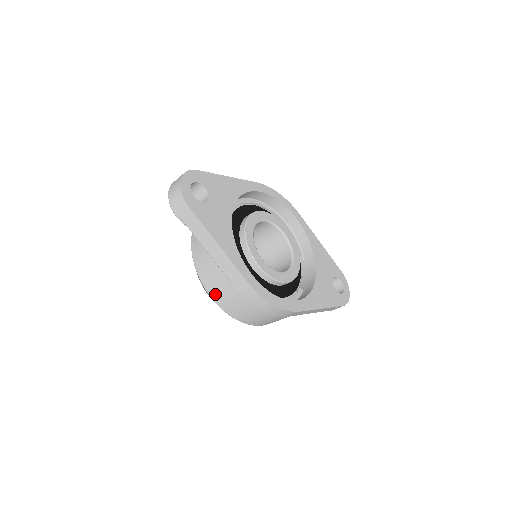
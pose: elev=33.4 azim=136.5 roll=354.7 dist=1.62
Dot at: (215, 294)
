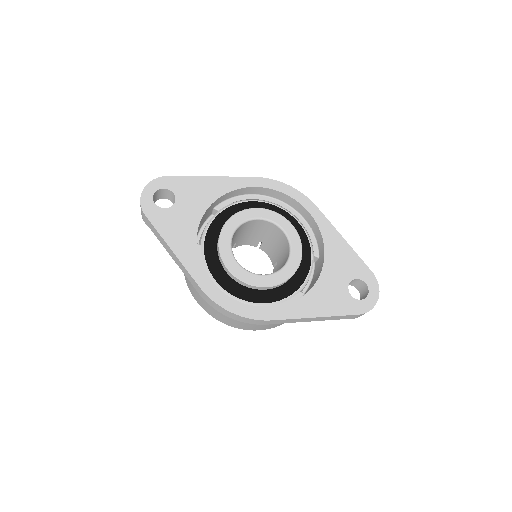
Dot at: (195, 297)
